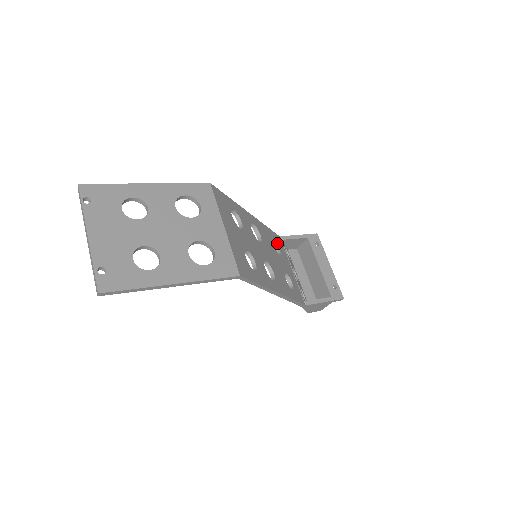
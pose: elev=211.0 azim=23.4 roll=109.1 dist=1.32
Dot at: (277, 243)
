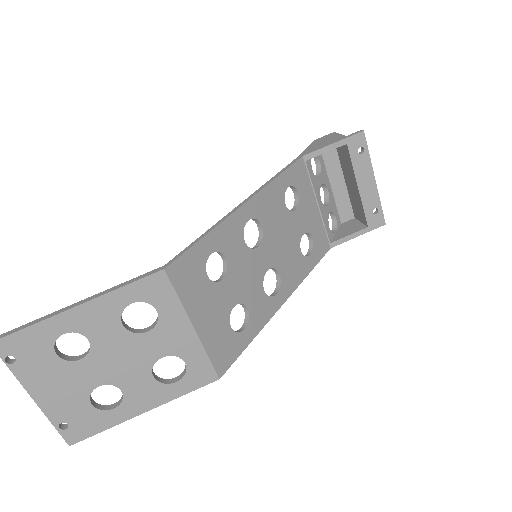
Dot at: (295, 185)
